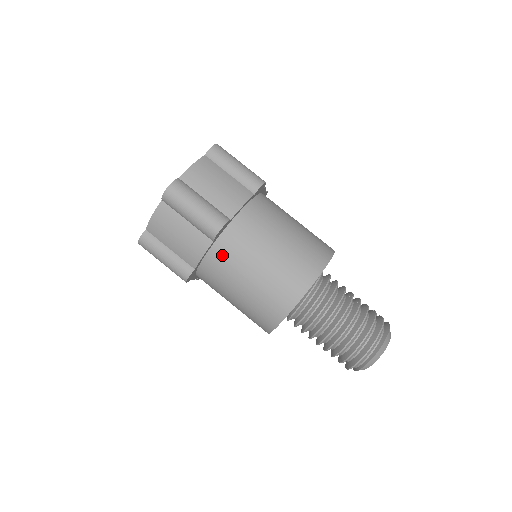
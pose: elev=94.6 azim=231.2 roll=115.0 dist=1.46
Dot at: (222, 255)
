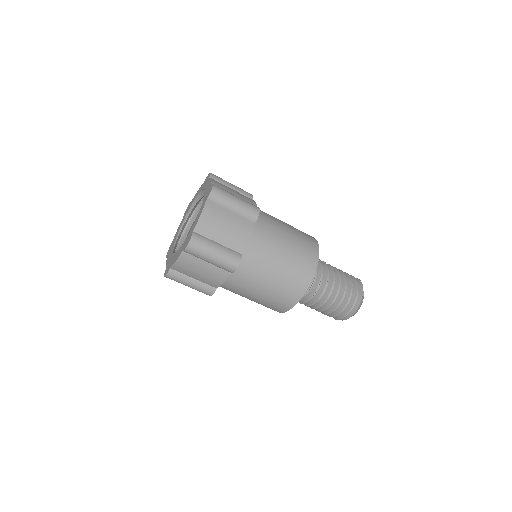
Dot at: occluded
